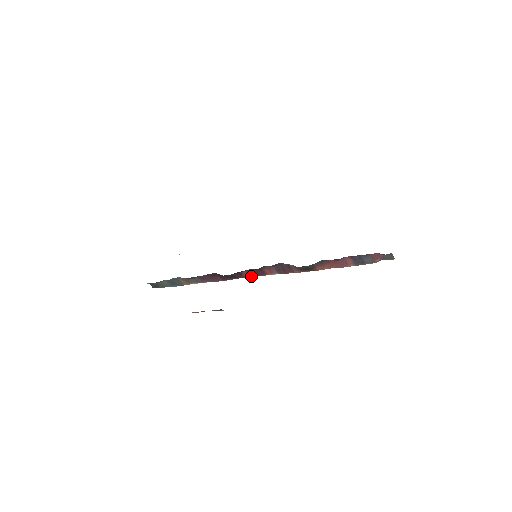
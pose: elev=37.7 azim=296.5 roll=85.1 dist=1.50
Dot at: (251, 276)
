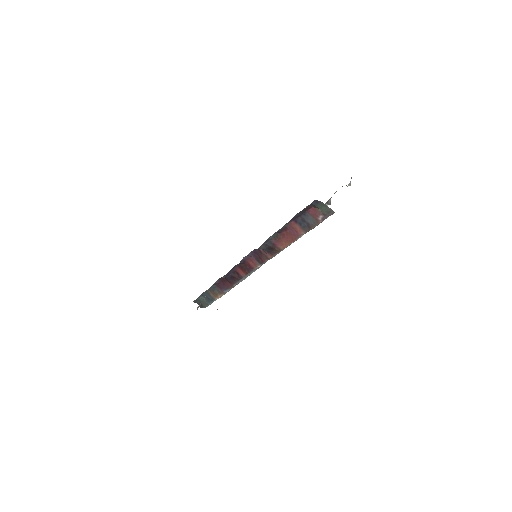
Dot at: (245, 274)
